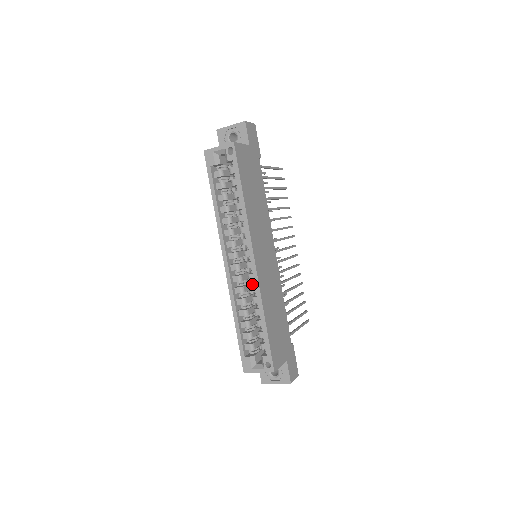
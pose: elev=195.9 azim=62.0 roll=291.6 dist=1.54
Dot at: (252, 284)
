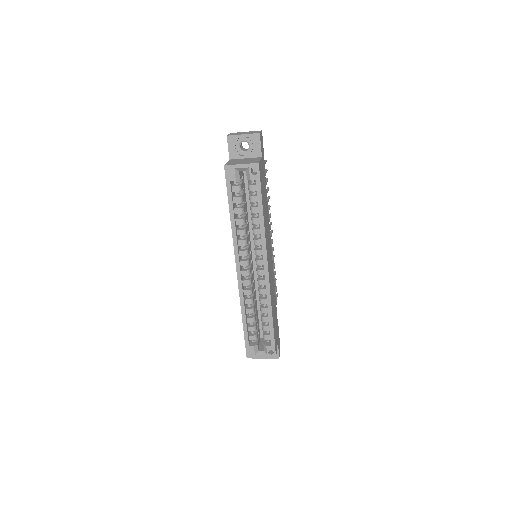
Dot at: occluded
